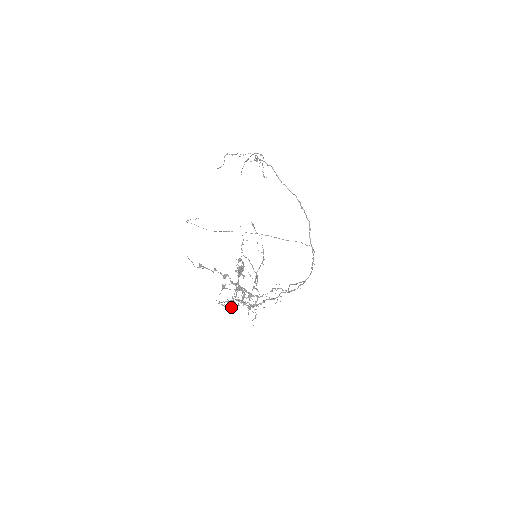
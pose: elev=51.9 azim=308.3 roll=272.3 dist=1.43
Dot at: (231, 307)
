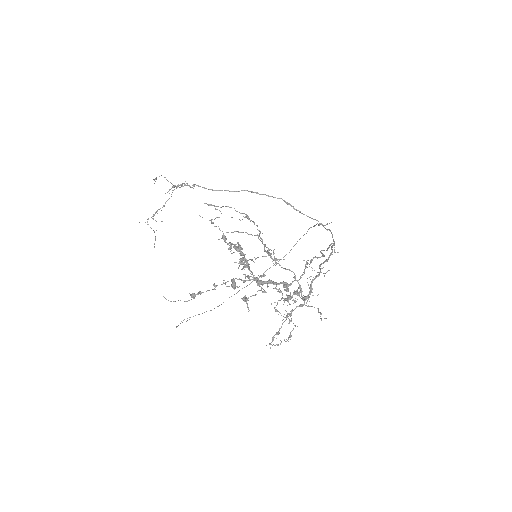
Dot at: occluded
